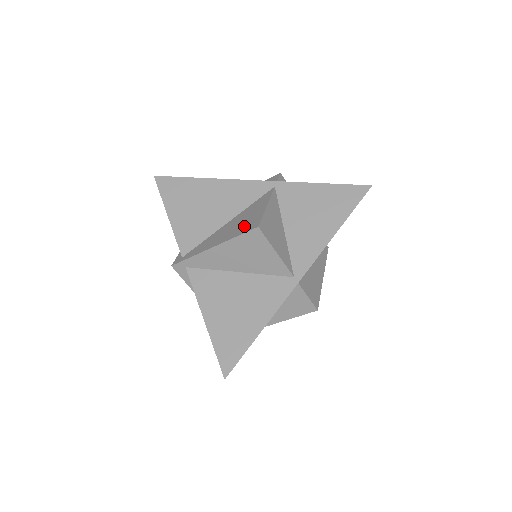
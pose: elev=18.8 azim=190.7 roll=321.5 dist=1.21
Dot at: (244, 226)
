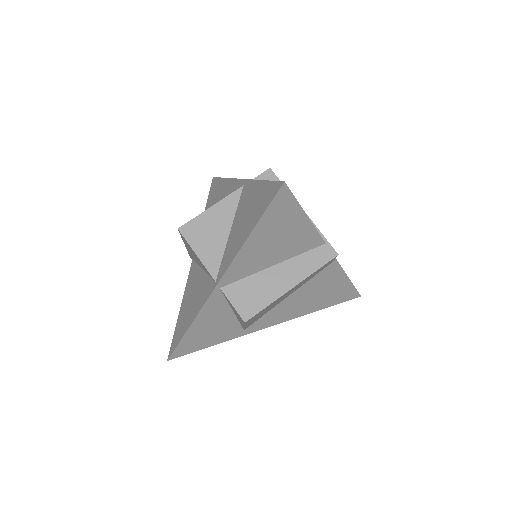
Dot at: occluded
